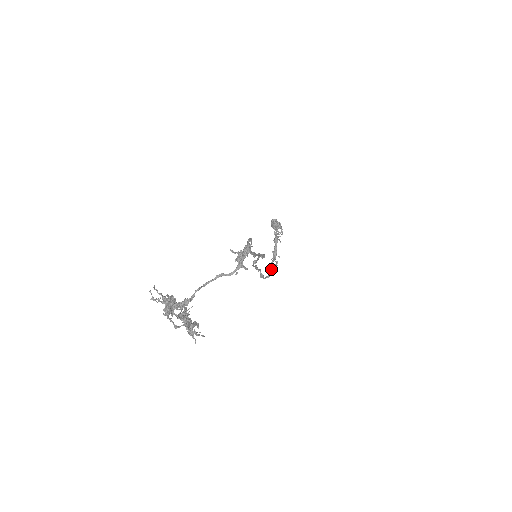
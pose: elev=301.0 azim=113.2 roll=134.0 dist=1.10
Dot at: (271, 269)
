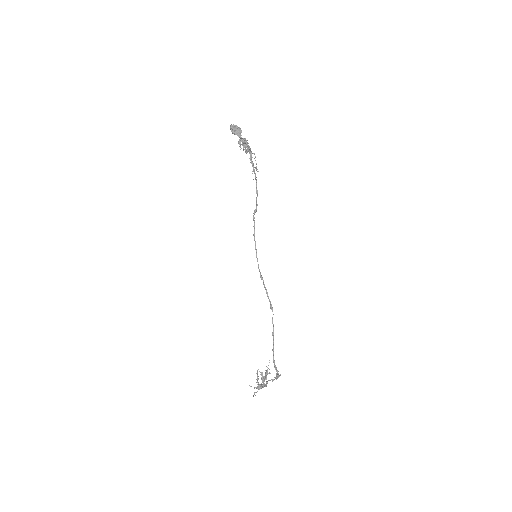
Dot at: occluded
